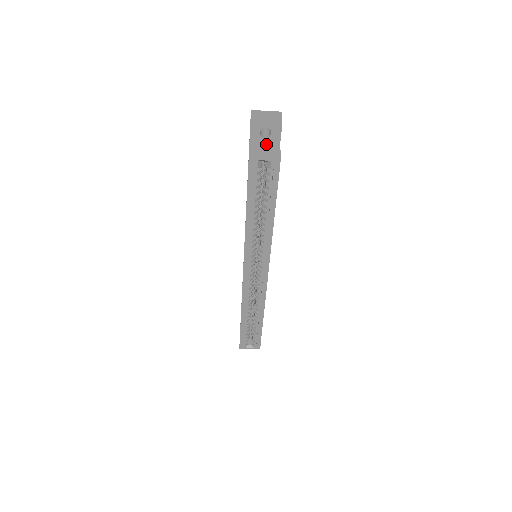
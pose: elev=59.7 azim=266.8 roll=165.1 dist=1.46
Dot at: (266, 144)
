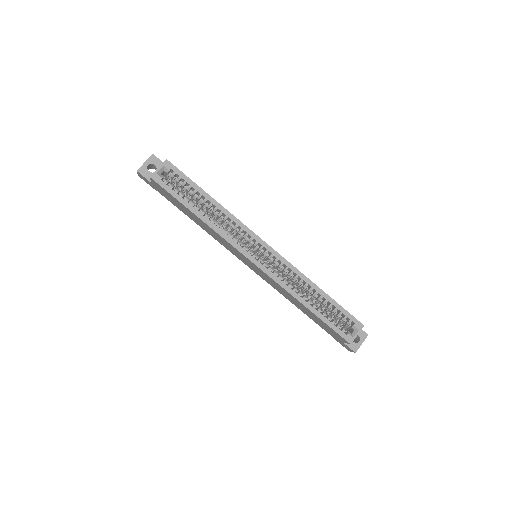
Dot at: occluded
